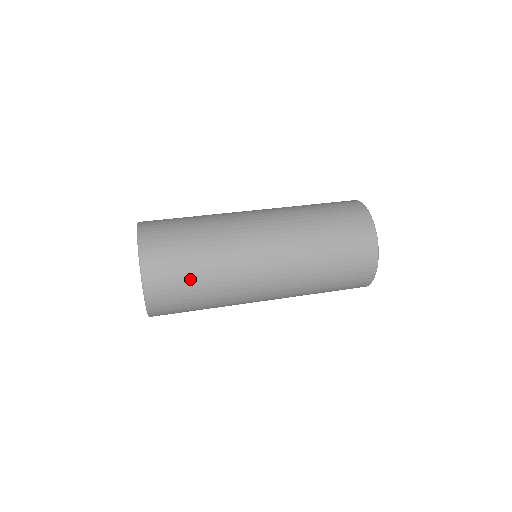
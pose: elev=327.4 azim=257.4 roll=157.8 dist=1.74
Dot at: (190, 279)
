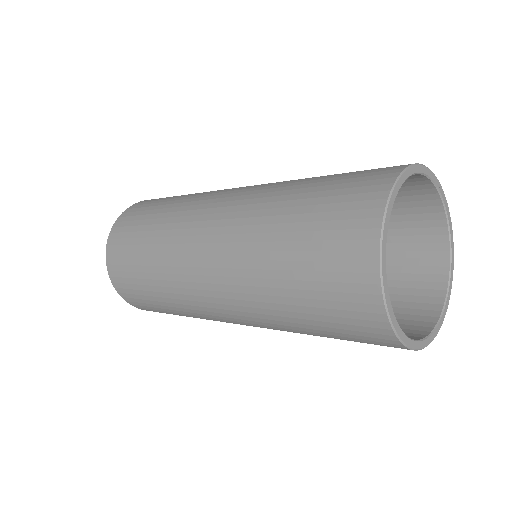
Dot at: (139, 276)
